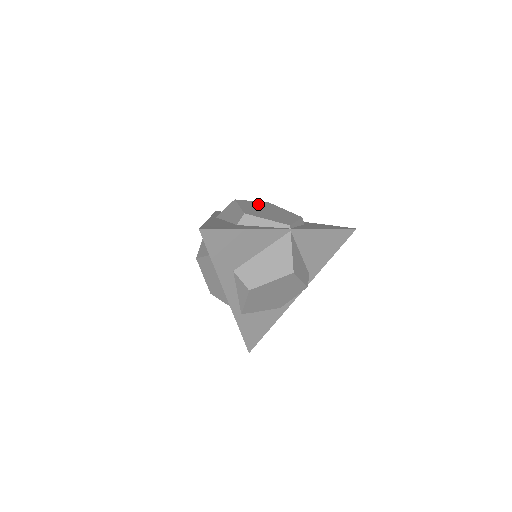
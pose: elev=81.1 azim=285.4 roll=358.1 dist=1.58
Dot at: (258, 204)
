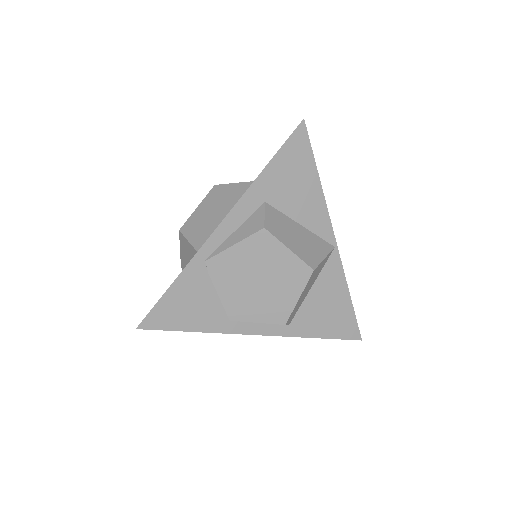
Dot at: occluded
